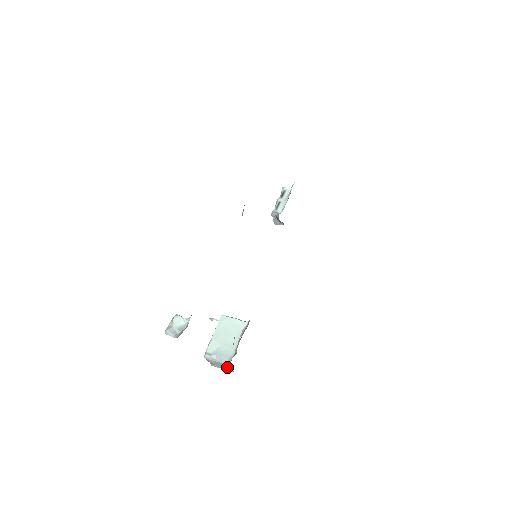
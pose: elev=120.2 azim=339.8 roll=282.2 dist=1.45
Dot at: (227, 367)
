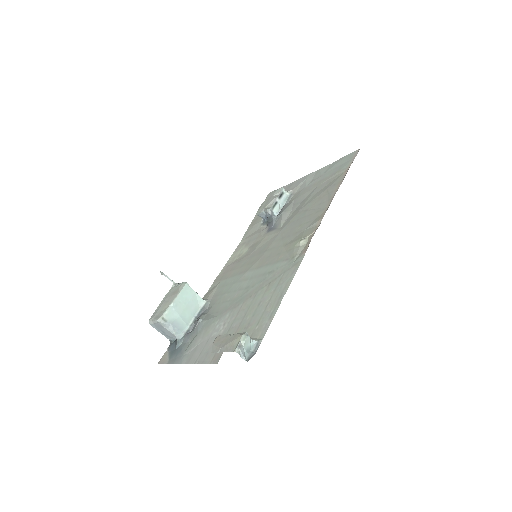
Dot at: (177, 340)
